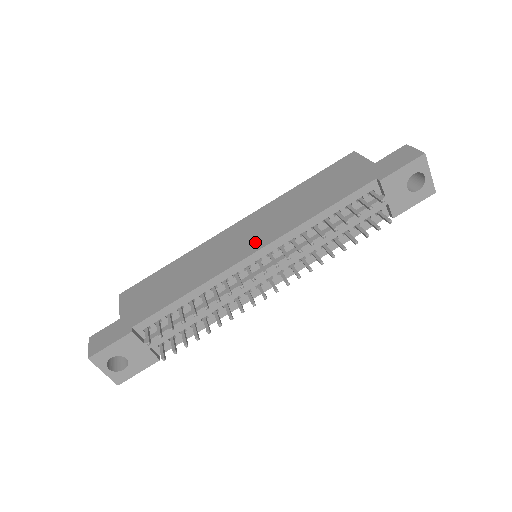
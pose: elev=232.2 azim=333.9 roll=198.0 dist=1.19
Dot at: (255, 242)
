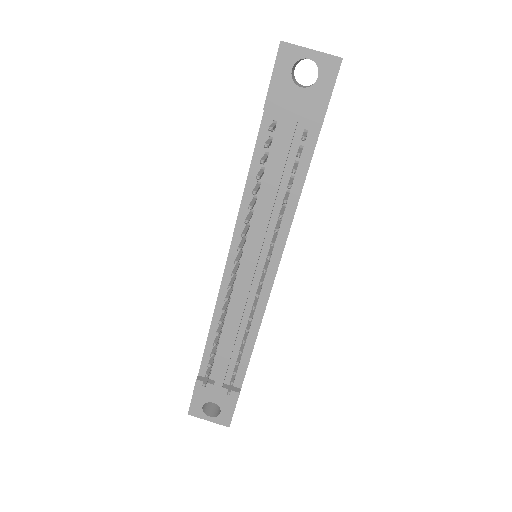
Dot at: occluded
